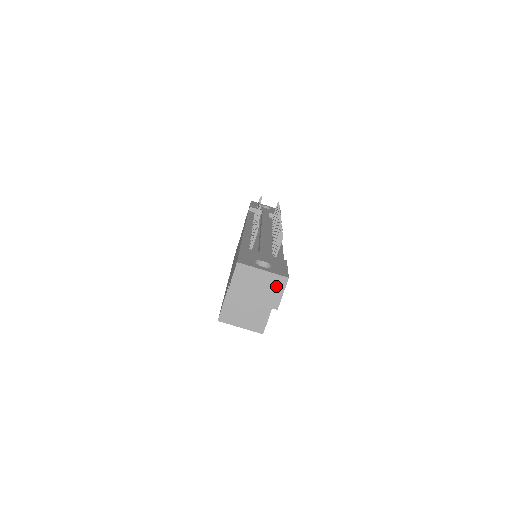
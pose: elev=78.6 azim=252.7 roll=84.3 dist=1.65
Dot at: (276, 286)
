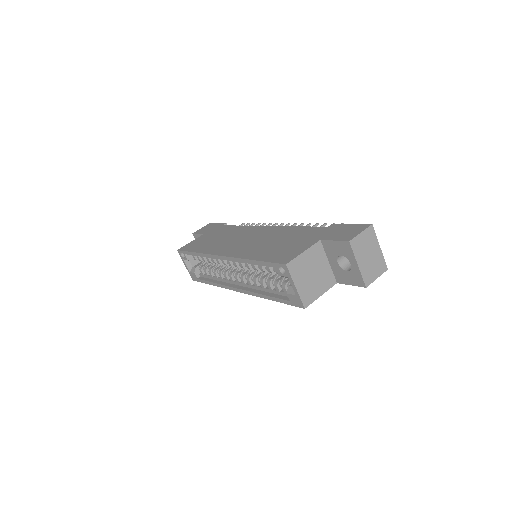
Dot at: (378, 268)
